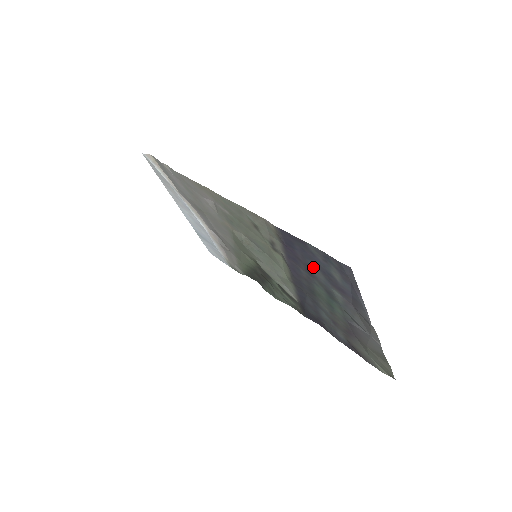
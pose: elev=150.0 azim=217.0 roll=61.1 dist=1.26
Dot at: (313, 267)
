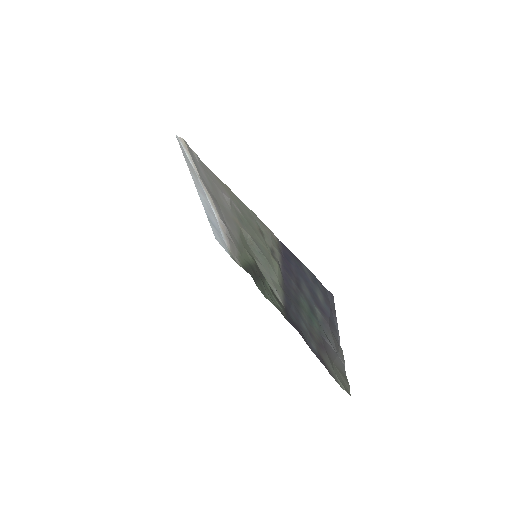
Dot at: (303, 283)
